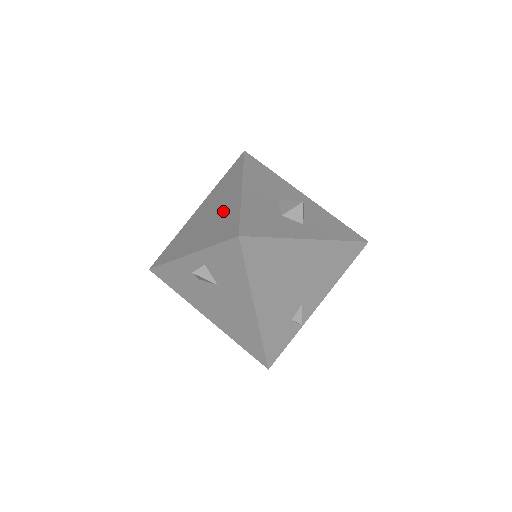
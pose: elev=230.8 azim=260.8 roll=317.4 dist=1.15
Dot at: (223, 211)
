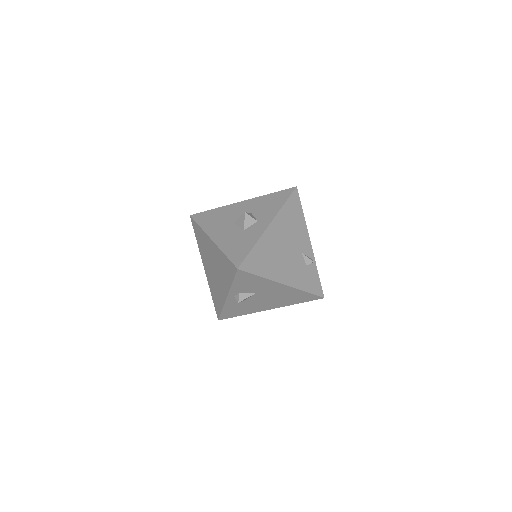
Dot at: (217, 260)
